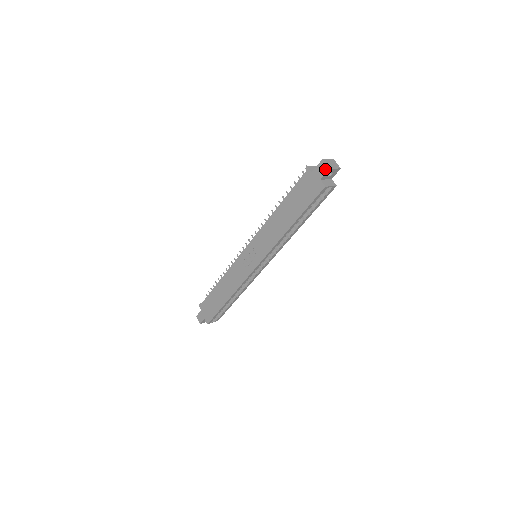
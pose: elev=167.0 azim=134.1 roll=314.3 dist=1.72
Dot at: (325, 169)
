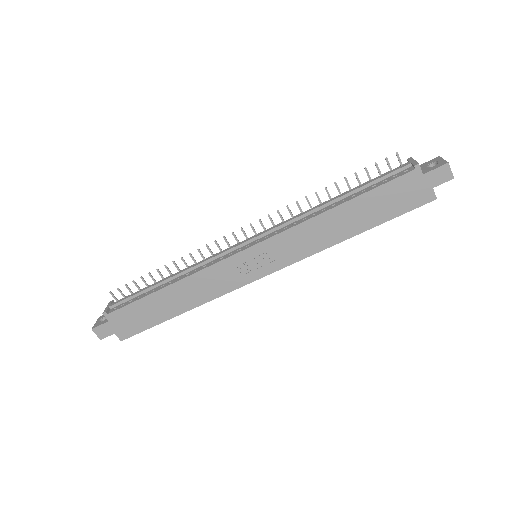
Dot at: (448, 177)
